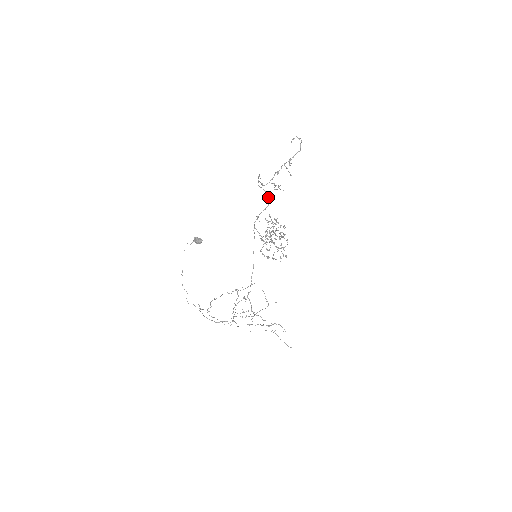
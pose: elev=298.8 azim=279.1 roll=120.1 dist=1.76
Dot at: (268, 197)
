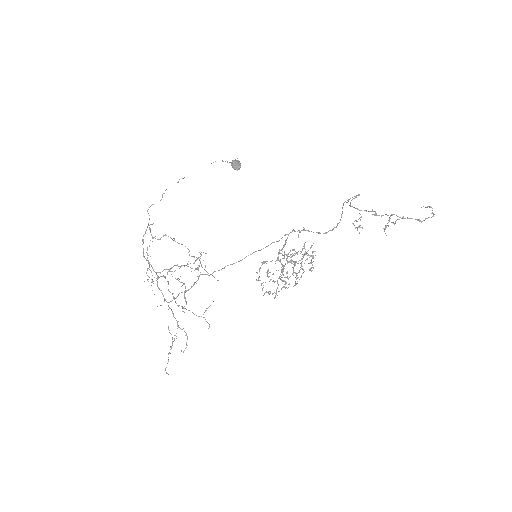
Dot at: occluded
